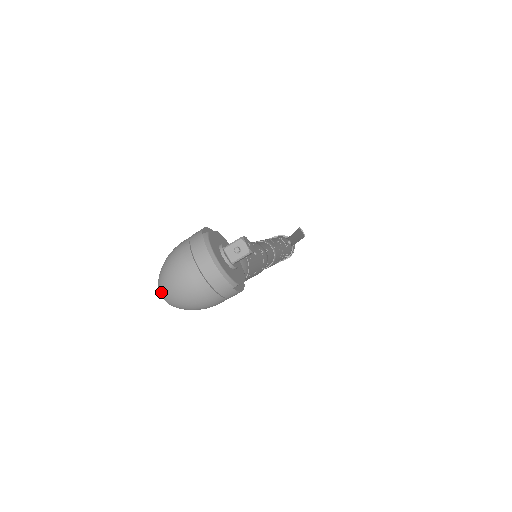
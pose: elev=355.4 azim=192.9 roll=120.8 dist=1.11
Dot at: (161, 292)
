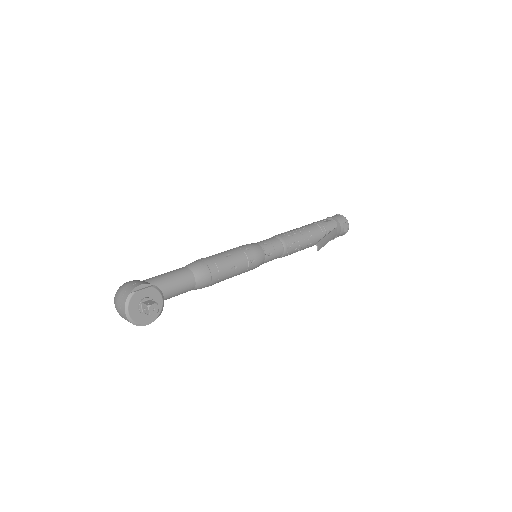
Dot at: occluded
